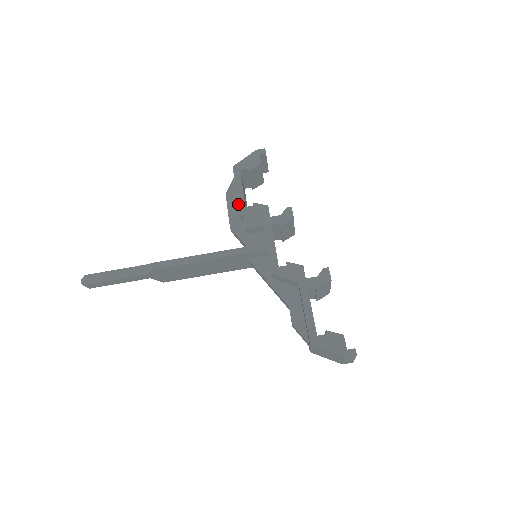
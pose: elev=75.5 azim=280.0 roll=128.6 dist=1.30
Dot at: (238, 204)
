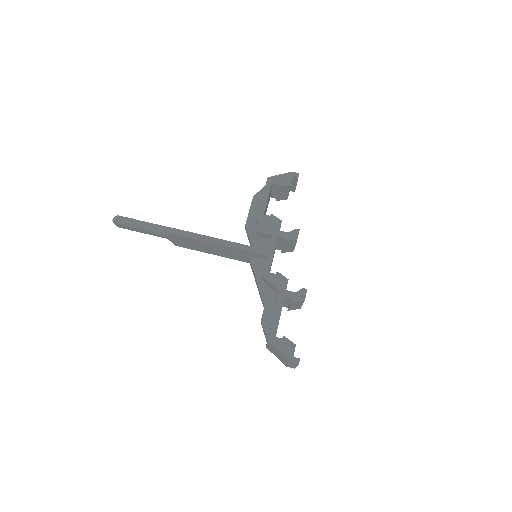
Dot at: (259, 210)
